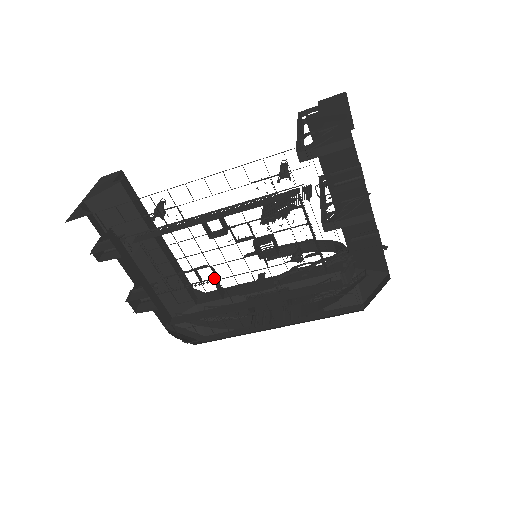
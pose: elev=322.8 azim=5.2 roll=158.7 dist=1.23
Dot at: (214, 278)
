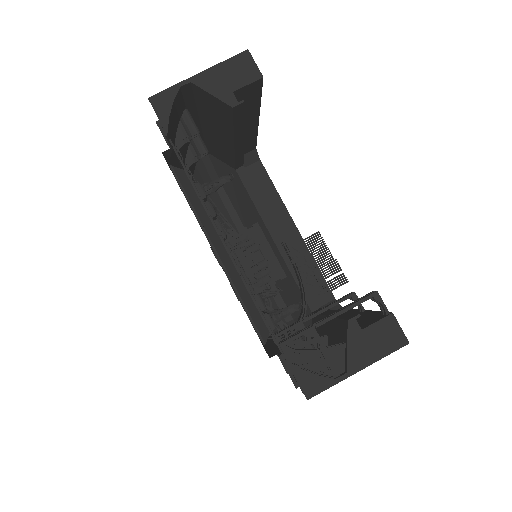
Dot at: occluded
